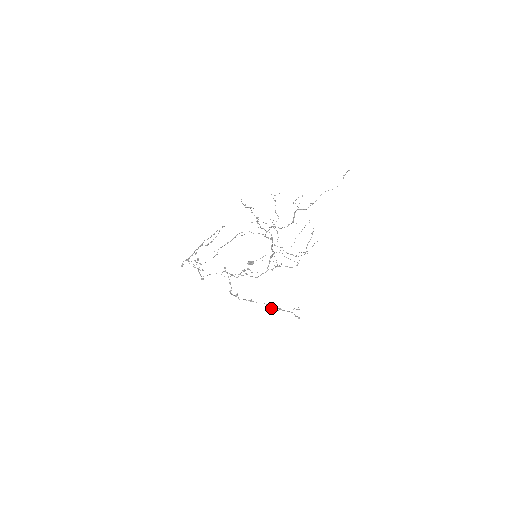
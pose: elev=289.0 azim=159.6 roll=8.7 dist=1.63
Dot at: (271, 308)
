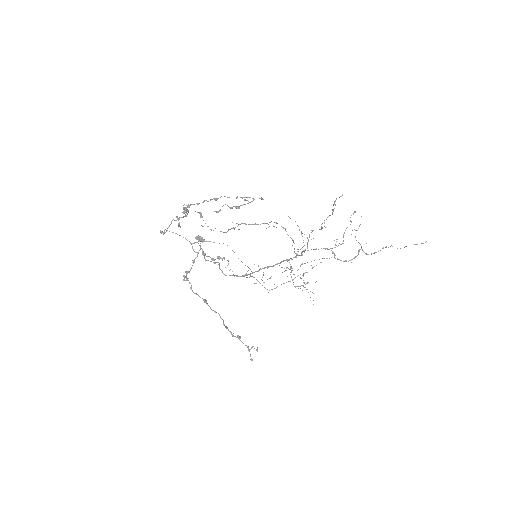
Dot at: (227, 328)
